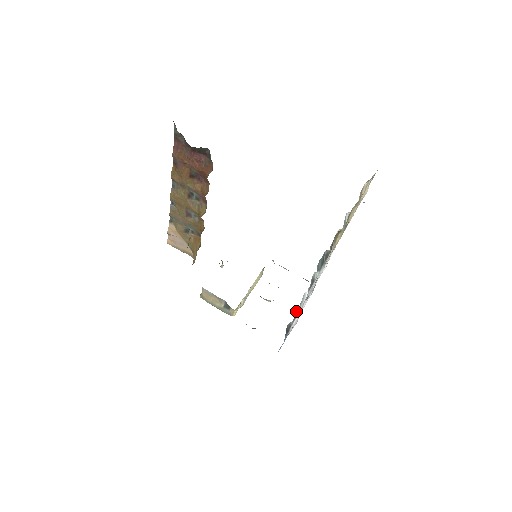
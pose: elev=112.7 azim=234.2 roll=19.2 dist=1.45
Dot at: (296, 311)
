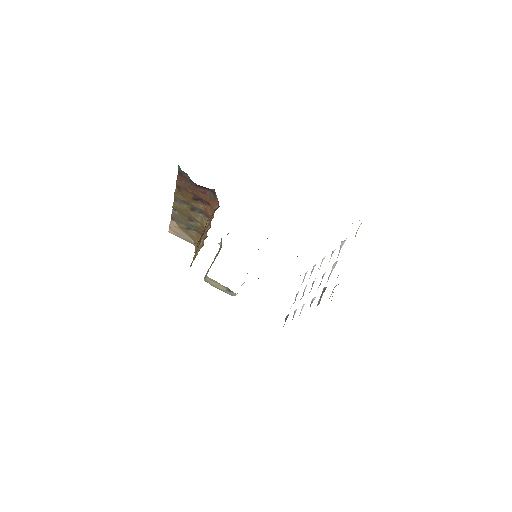
Dot at: (294, 312)
